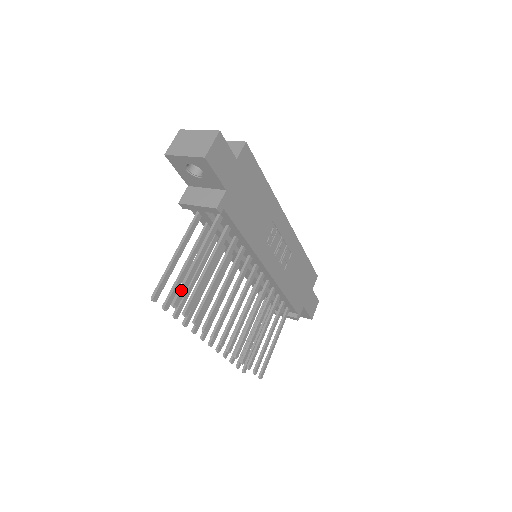
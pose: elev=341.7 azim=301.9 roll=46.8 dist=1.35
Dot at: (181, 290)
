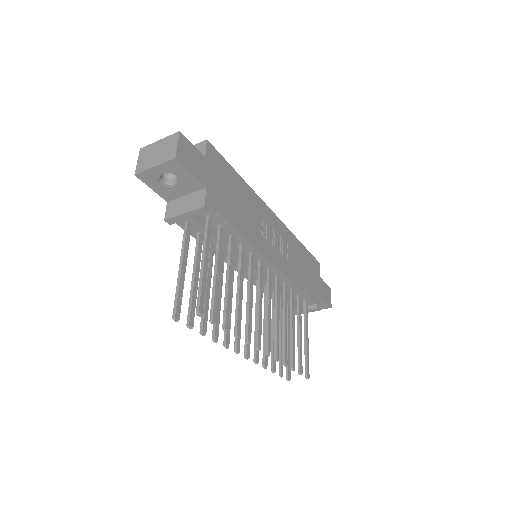
Dot at: (200, 297)
